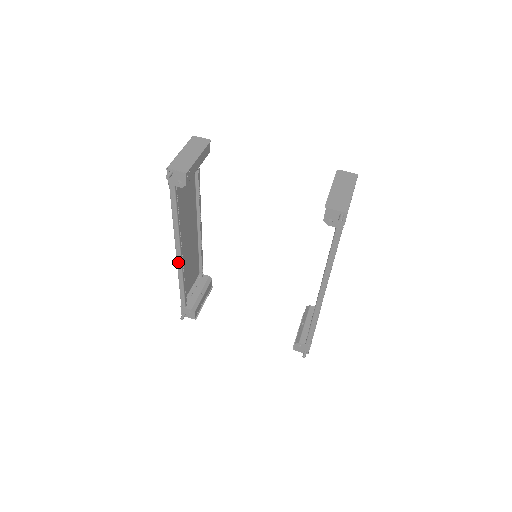
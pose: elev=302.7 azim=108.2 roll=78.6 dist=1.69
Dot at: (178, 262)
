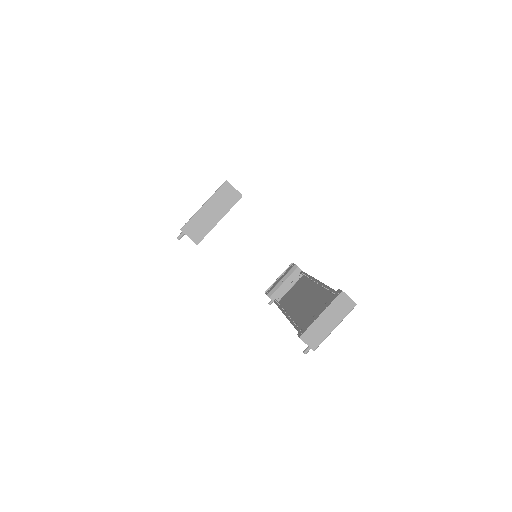
Dot at: occluded
